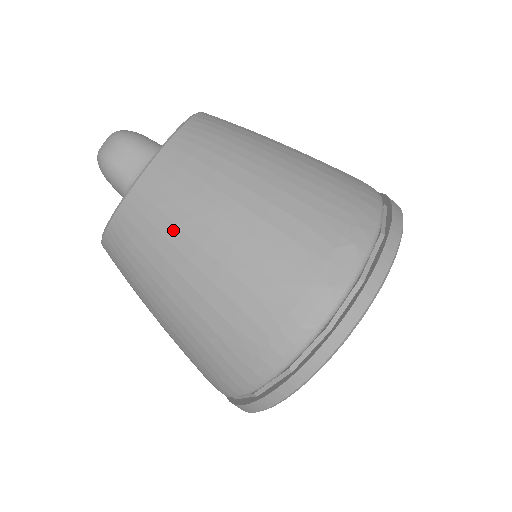
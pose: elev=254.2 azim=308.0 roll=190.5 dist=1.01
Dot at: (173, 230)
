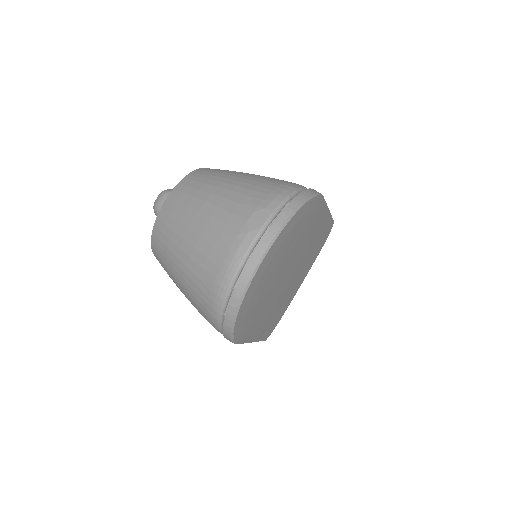
Dot at: (176, 225)
